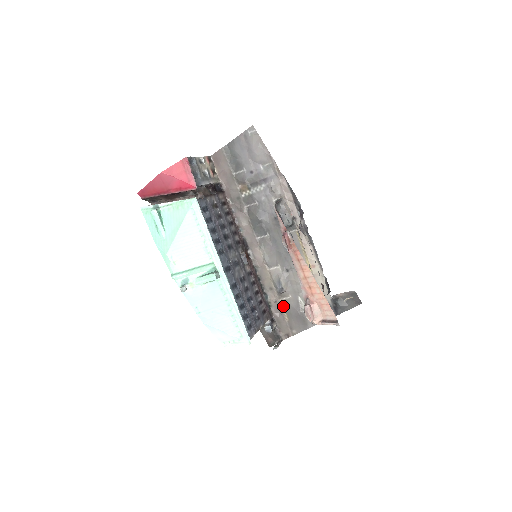
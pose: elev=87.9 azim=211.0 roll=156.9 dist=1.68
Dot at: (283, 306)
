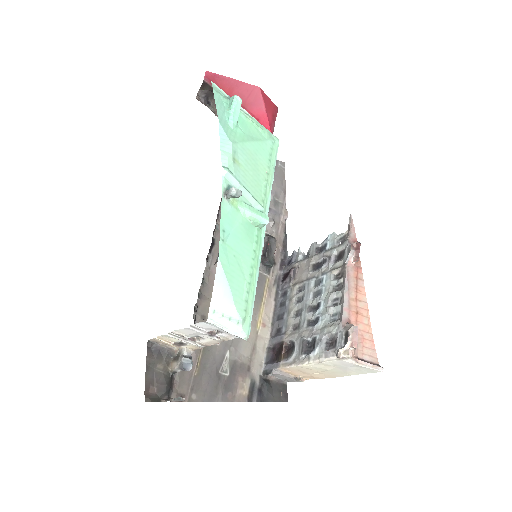
Dot at: (203, 350)
